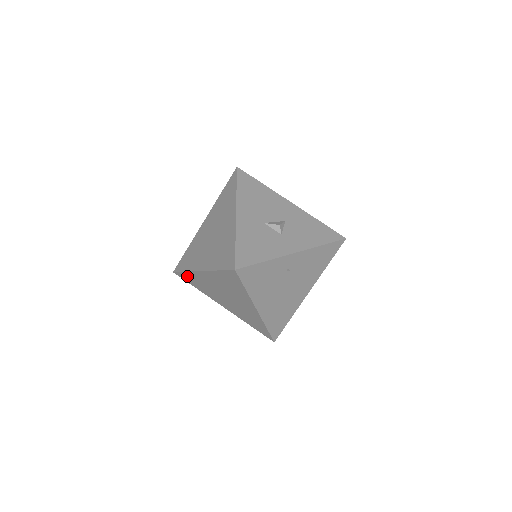
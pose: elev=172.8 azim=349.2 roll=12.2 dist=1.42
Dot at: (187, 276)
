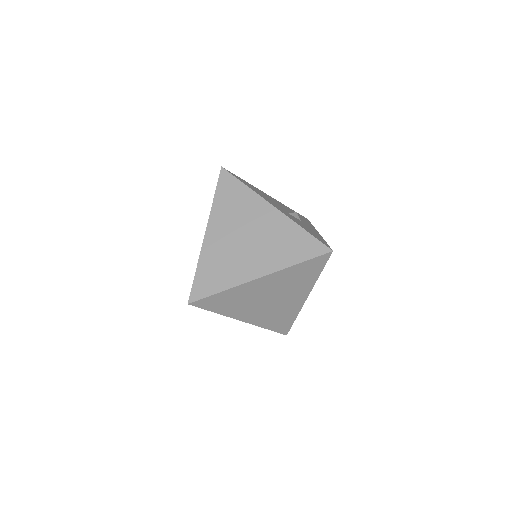
Dot at: (217, 298)
